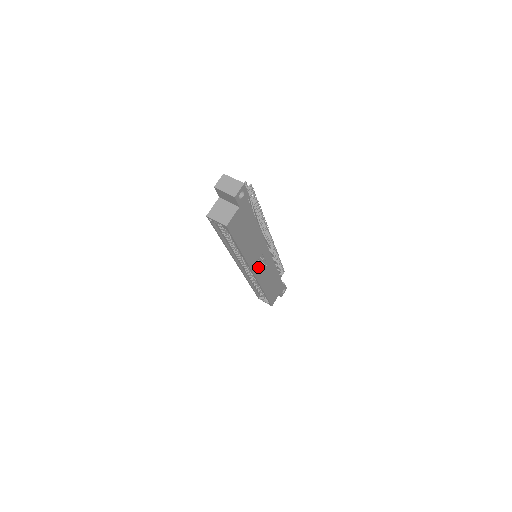
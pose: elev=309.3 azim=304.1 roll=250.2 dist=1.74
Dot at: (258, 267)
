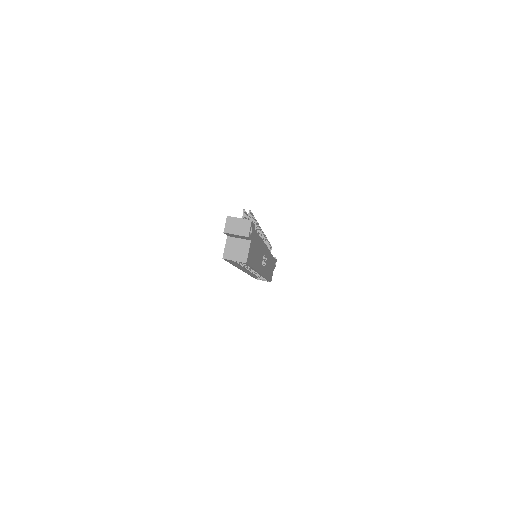
Dot at: (262, 267)
